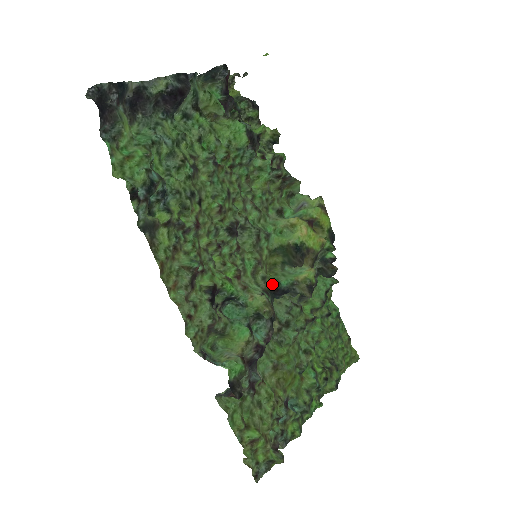
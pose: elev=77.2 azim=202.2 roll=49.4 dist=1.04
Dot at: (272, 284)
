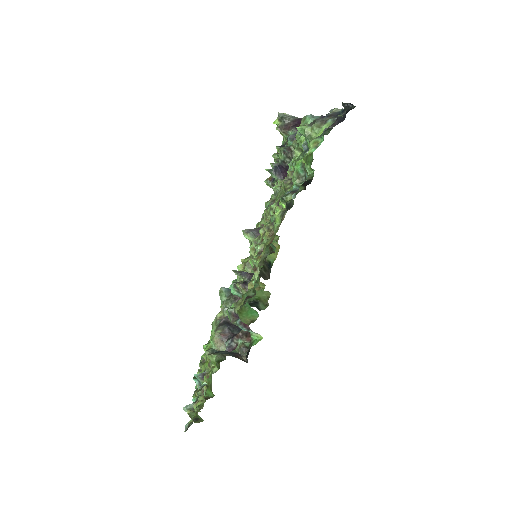
Dot at: occluded
